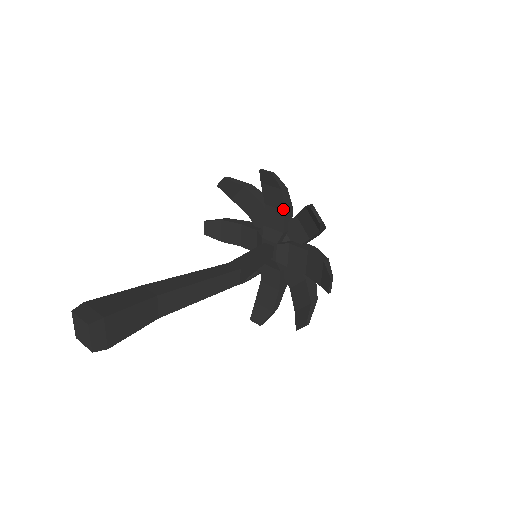
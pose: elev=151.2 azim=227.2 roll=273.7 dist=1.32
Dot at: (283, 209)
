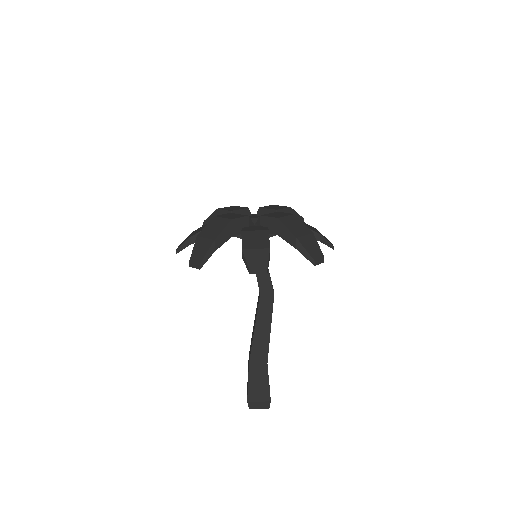
Dot at: occluded
